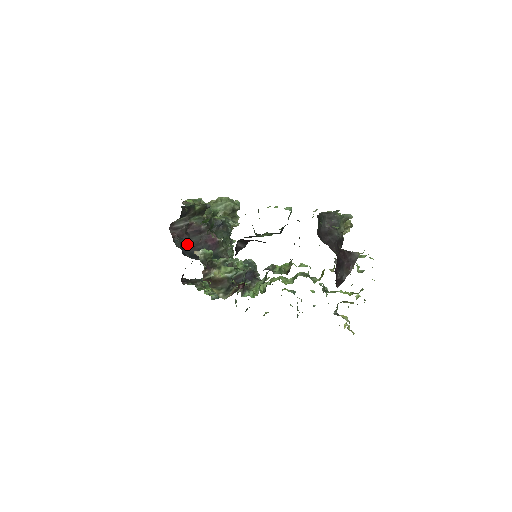
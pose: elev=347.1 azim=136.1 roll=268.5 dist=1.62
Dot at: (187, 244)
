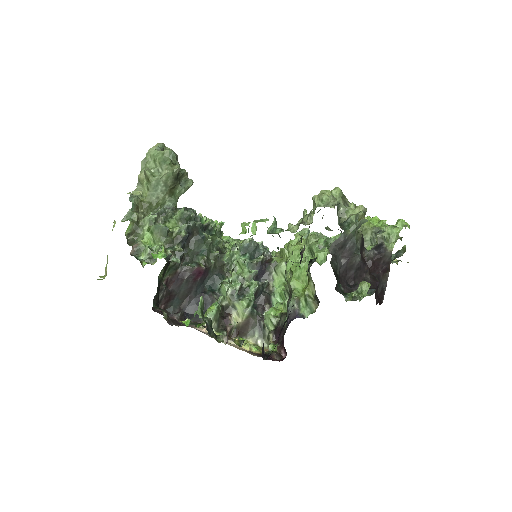
Dot at: (180, 300)
